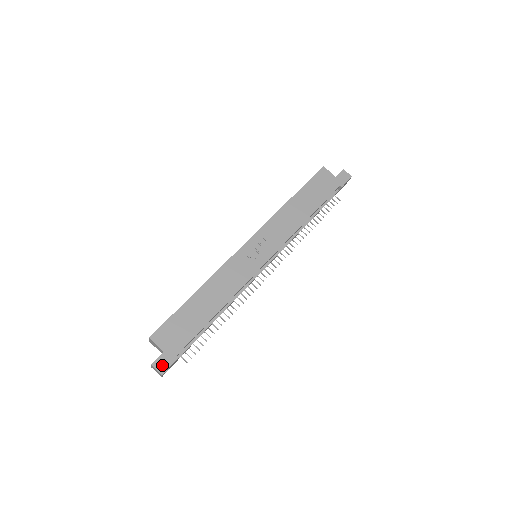
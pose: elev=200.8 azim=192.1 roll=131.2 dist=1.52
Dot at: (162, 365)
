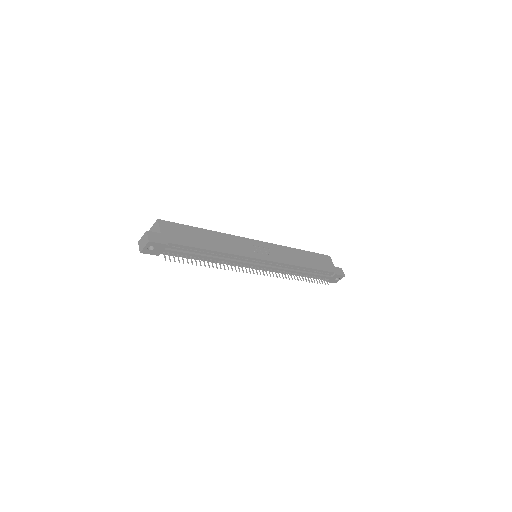
Dot at: (154, 237)
